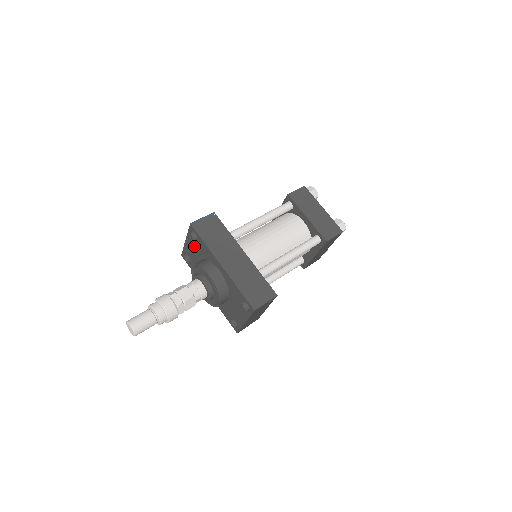
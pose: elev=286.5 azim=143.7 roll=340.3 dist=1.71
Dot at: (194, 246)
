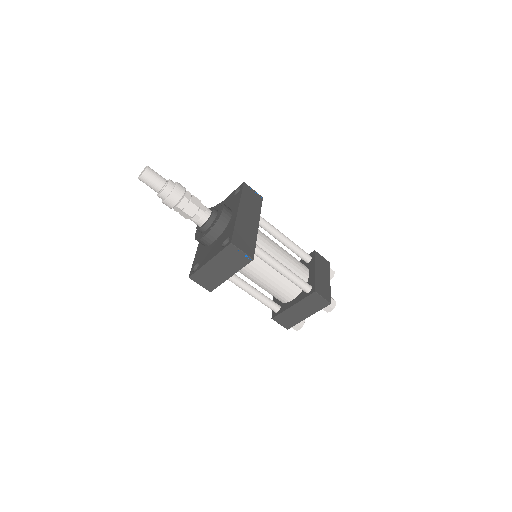
Dot at: (228, 201)
